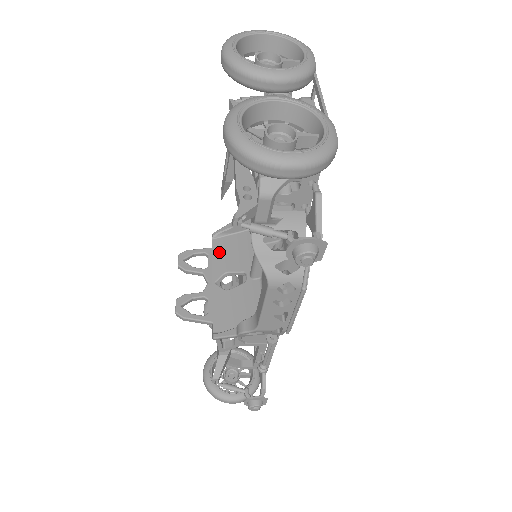
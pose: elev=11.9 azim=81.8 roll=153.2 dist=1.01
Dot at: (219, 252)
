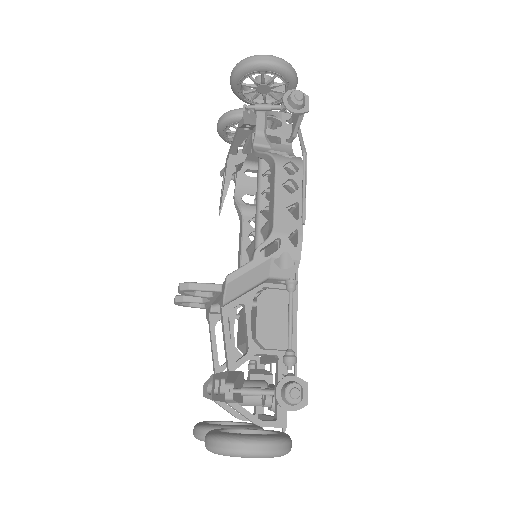
Dot at: occluded
